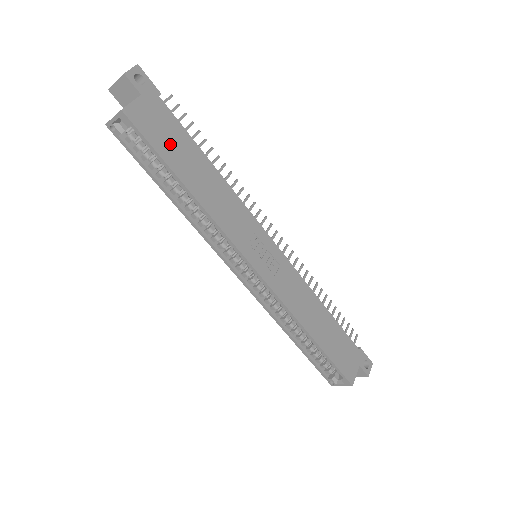
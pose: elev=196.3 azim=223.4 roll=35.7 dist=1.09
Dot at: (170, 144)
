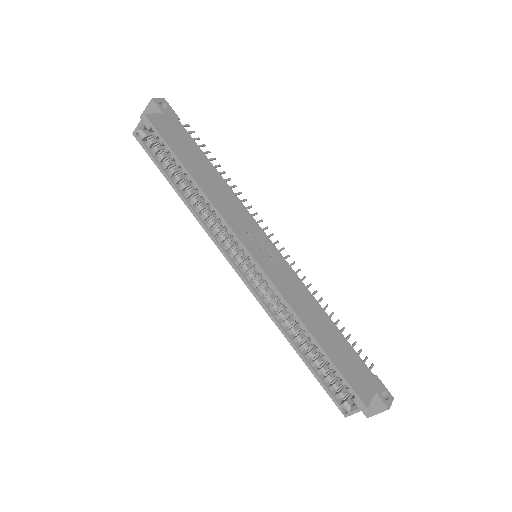
Dot at: (181, 146)
